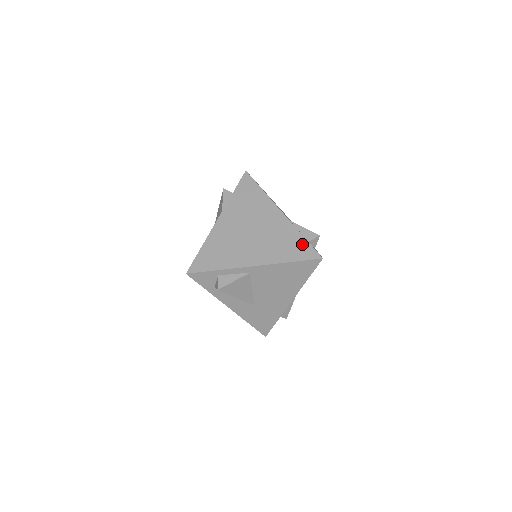
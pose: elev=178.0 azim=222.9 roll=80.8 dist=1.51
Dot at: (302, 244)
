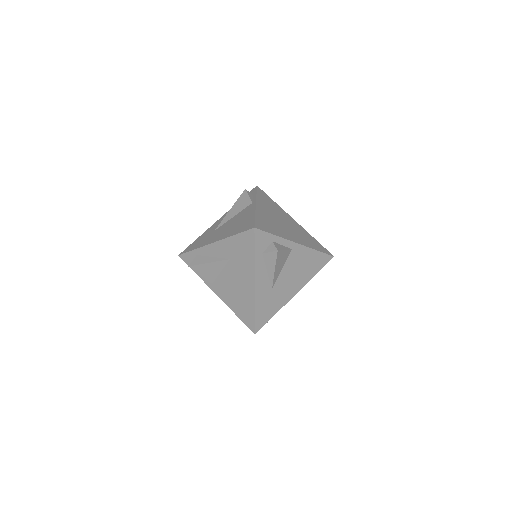
Dot at: (318, 243)
